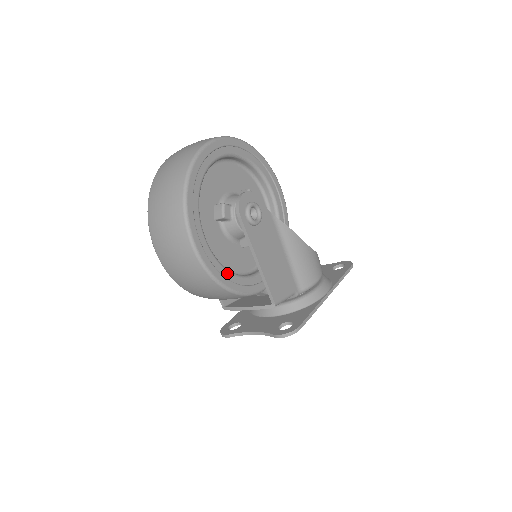
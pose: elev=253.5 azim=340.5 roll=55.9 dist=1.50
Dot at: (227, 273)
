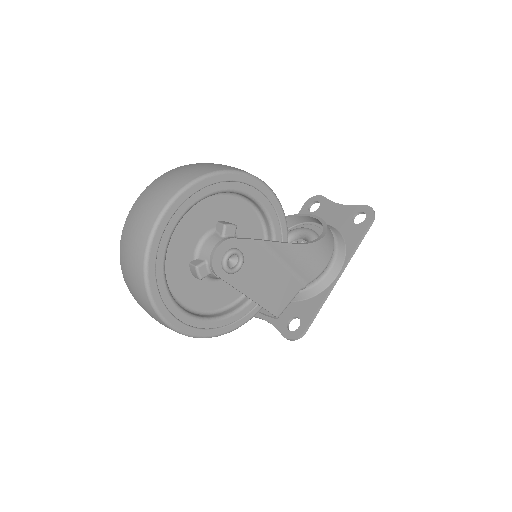
Dot at: (219, 322)
